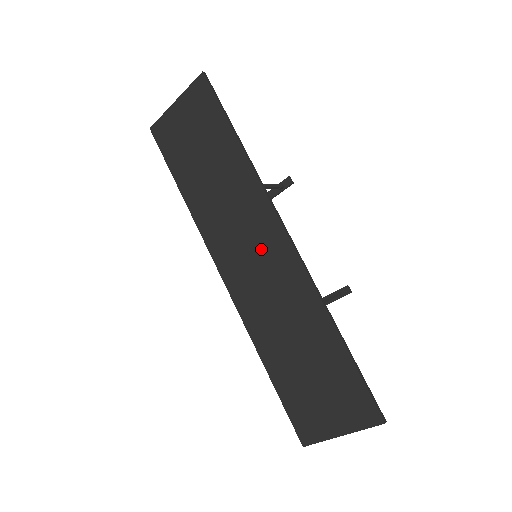
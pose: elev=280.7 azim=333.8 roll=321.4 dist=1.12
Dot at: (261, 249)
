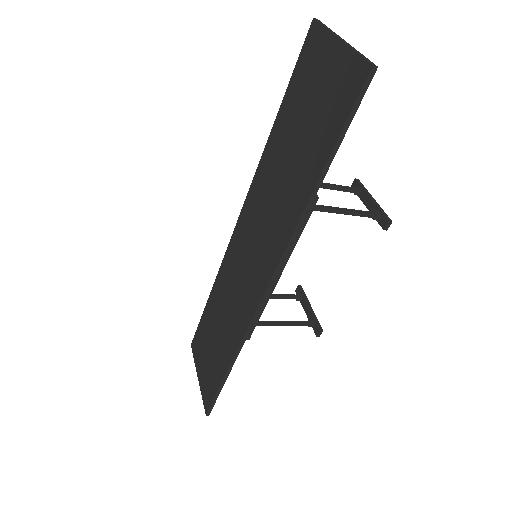
Dot at: (254, 264)
